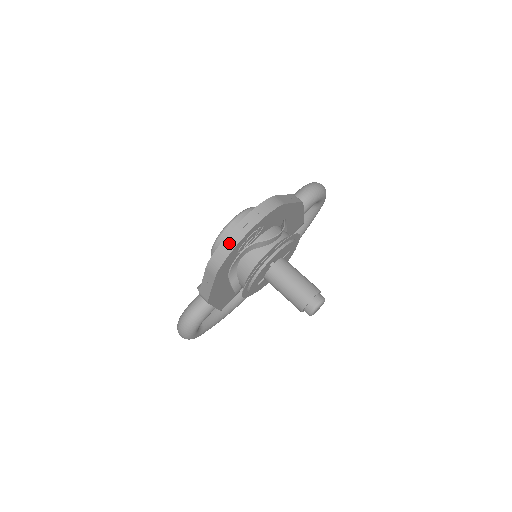
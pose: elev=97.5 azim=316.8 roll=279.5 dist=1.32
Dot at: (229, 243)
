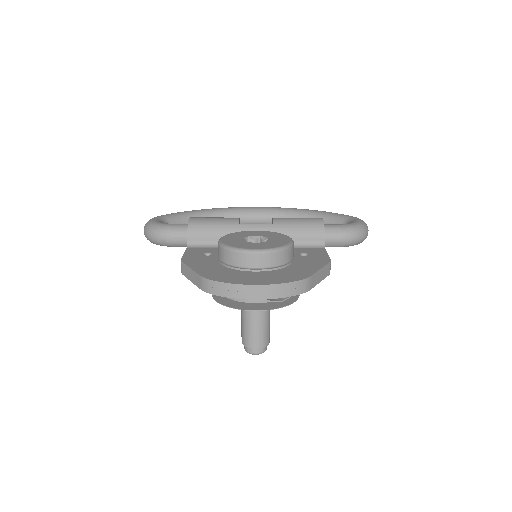
Dot at: (235, 291)
